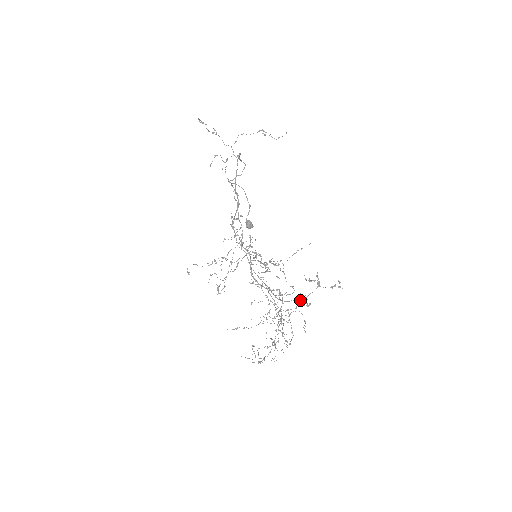
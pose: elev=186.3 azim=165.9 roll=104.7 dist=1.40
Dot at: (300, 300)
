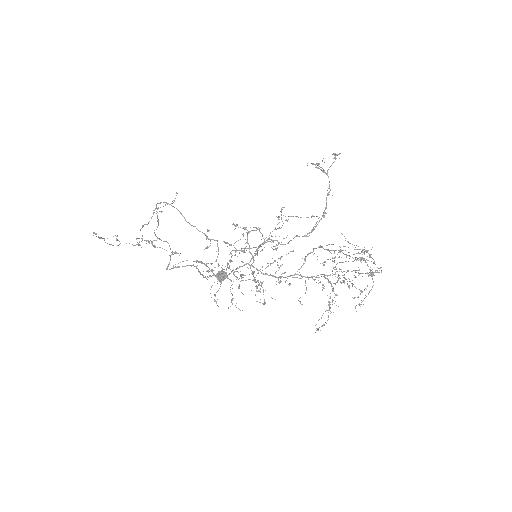
Dot at: occluded
